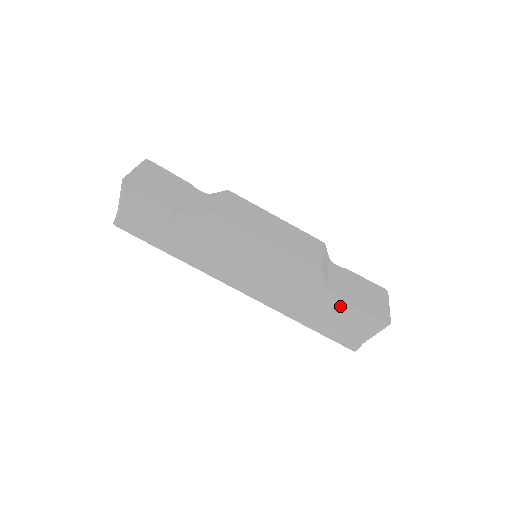
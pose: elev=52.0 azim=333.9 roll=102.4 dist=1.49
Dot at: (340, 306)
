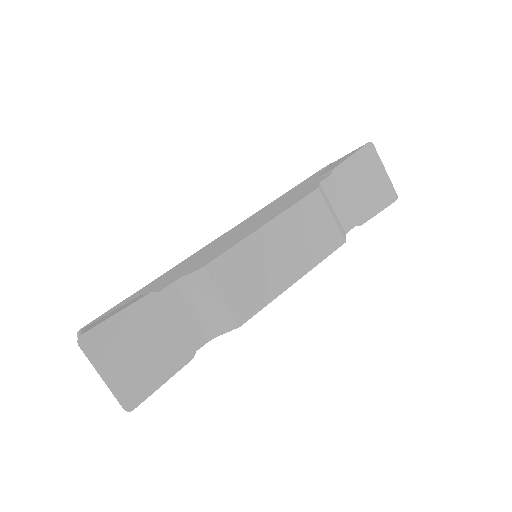
Dot at: occluded
